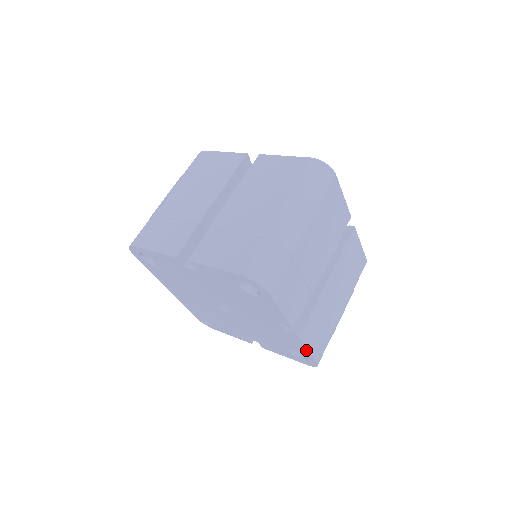
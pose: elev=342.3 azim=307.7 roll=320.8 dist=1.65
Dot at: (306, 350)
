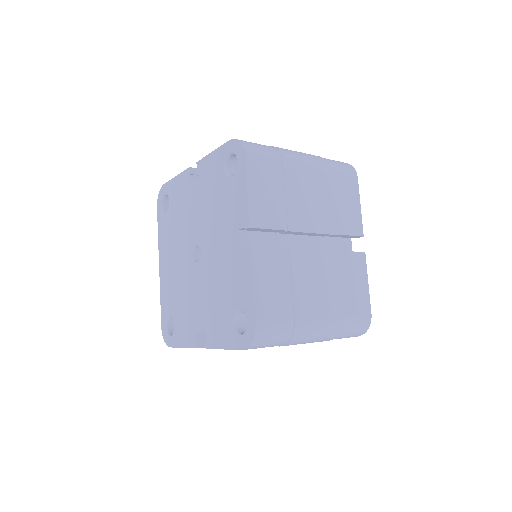
Dot at: (251, 287)
